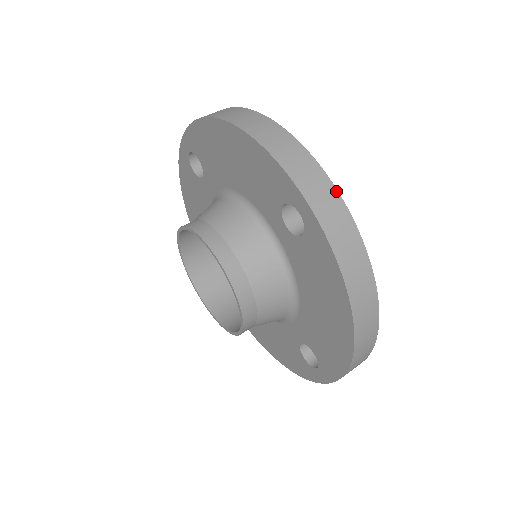
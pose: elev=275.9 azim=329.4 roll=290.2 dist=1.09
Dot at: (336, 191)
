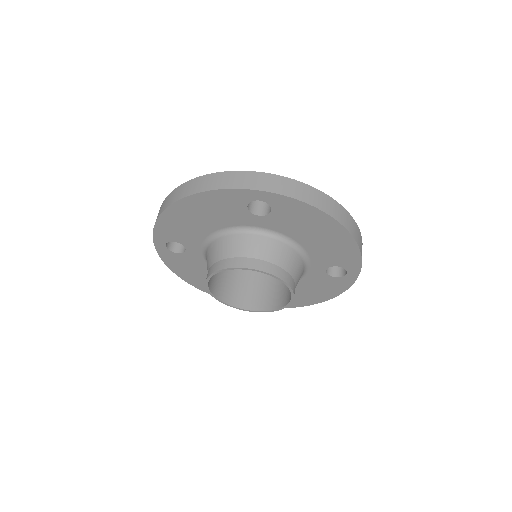
Dot at: (264, 173)
